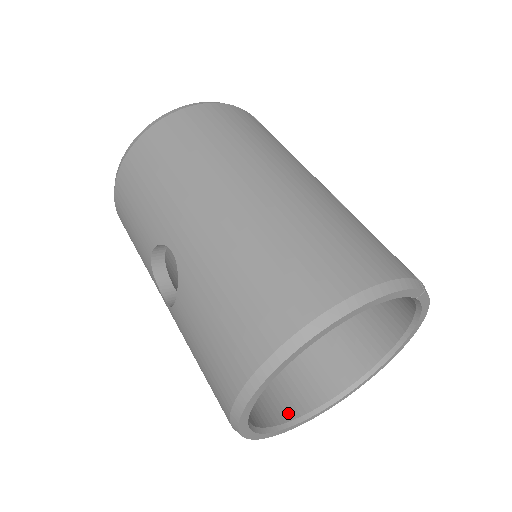
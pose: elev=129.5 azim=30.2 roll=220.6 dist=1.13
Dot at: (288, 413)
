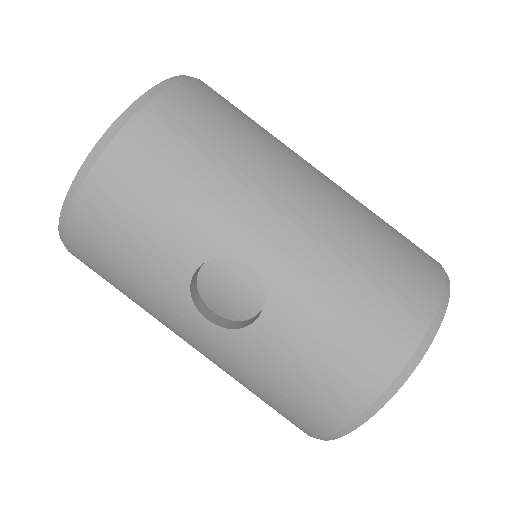
Dot at: occluded
